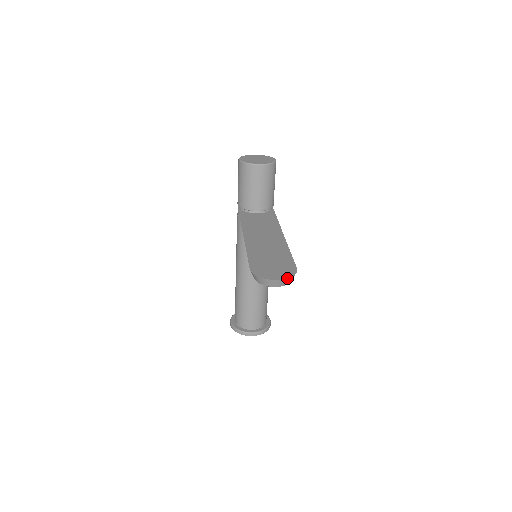
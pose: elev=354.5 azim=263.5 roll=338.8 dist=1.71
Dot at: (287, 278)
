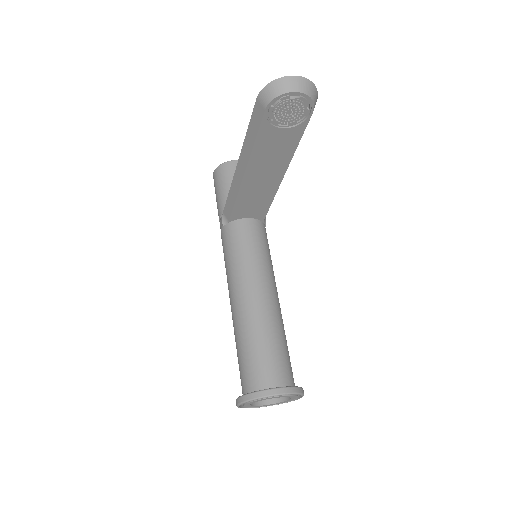
Dot at: (308, 79)
